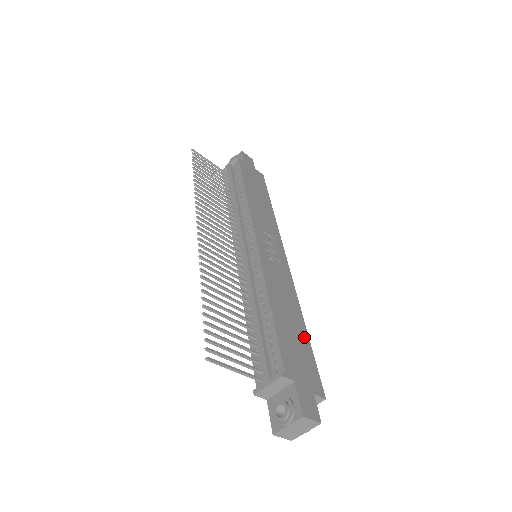
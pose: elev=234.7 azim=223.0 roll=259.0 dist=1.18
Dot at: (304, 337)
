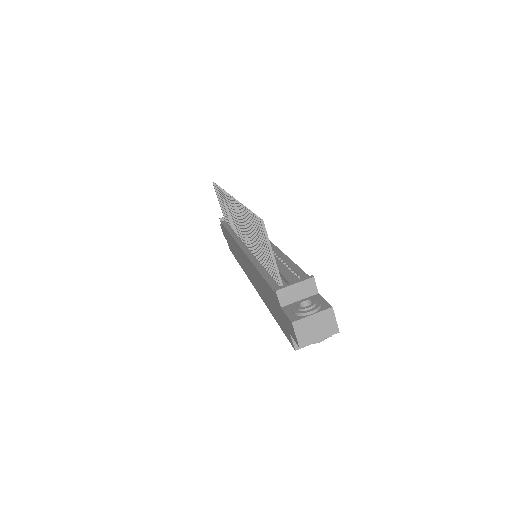
Dot at: occluded
